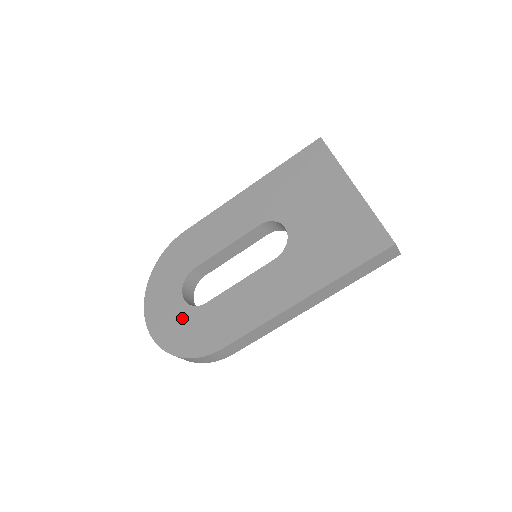
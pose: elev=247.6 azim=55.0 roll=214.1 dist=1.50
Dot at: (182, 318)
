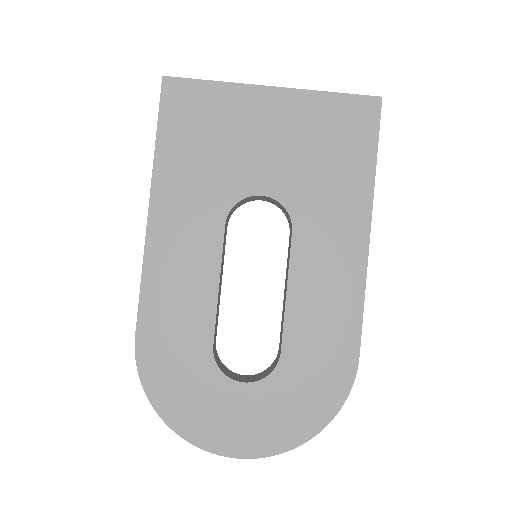
Dot at: (277, 397)
